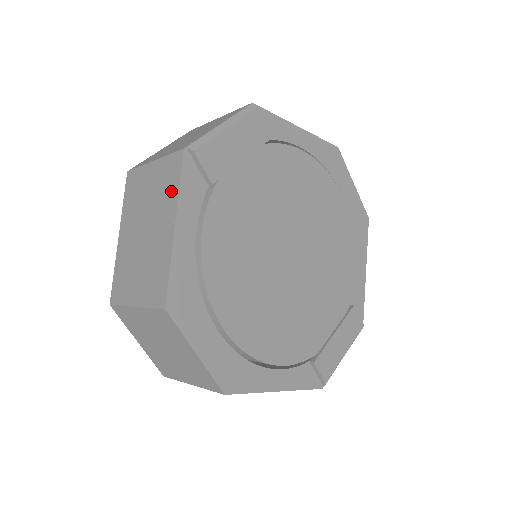
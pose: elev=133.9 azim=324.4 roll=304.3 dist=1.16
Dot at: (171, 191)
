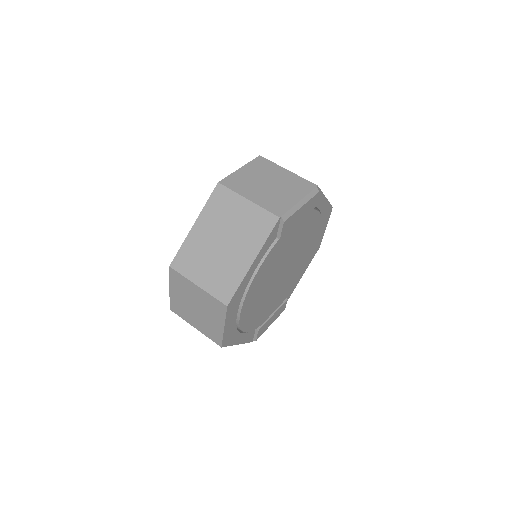
Dot at: (258, 237)
